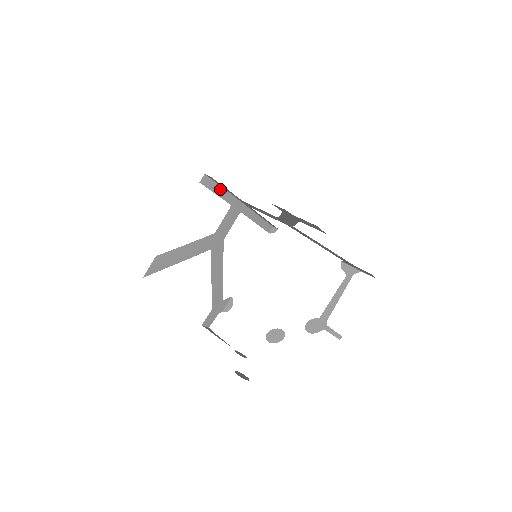
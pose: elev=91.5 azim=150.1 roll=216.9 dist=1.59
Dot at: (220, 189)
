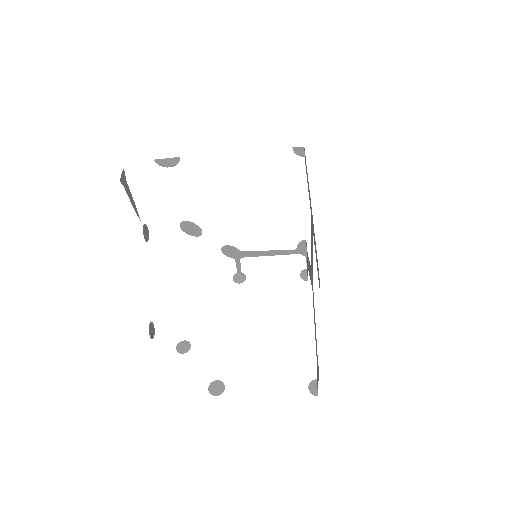
Dot at: occluded
